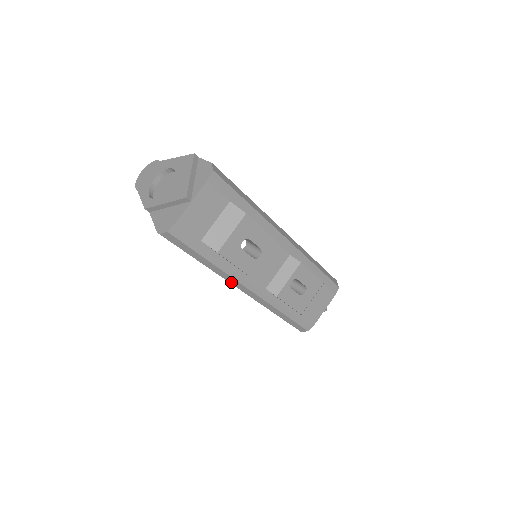
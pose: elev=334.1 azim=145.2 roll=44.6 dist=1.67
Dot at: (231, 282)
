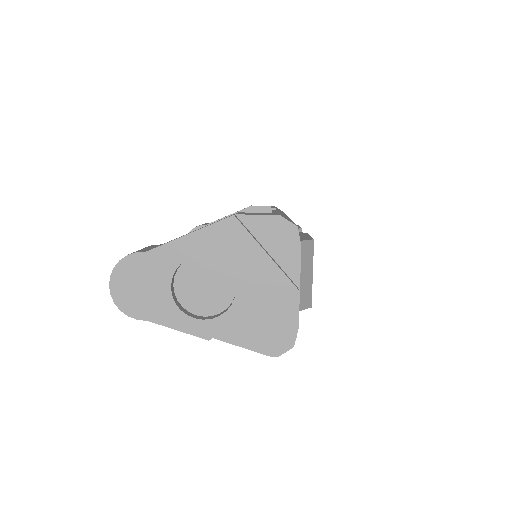
Dot at: occluded
